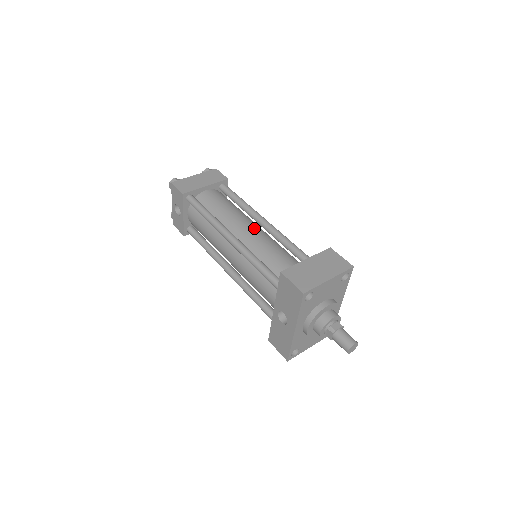
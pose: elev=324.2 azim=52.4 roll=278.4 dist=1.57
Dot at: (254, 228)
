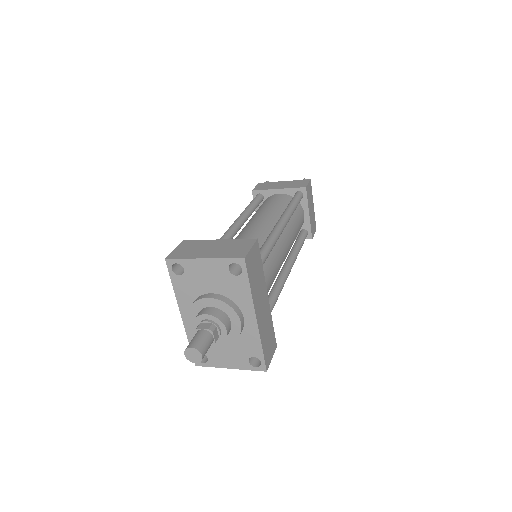
Dot at: (263, 225)
